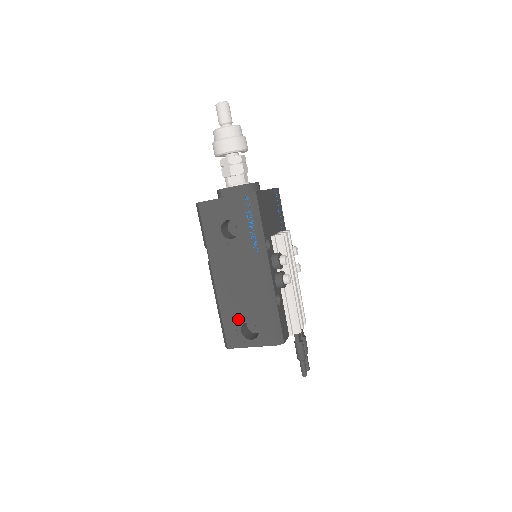
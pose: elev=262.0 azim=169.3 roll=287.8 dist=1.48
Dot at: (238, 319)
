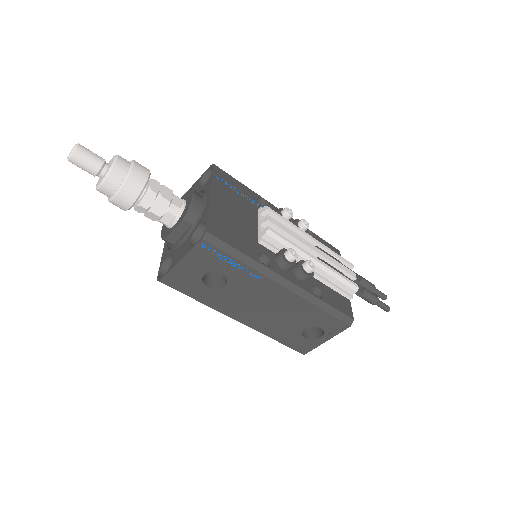
Dot at: (293, 333)
